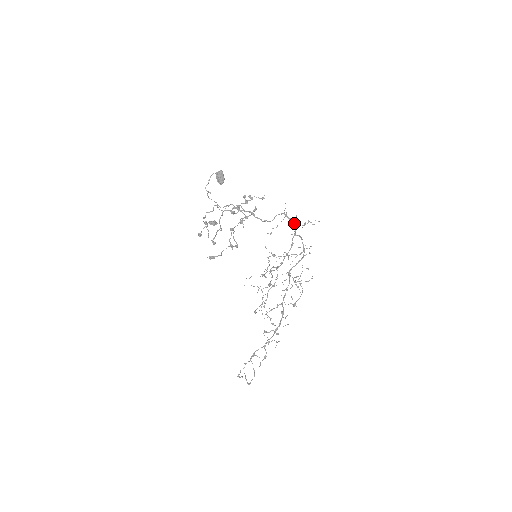
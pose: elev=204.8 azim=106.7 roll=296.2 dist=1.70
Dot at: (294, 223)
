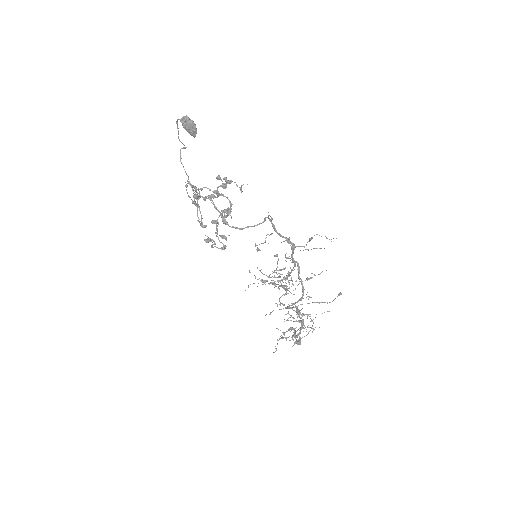
Dot at: occluded
